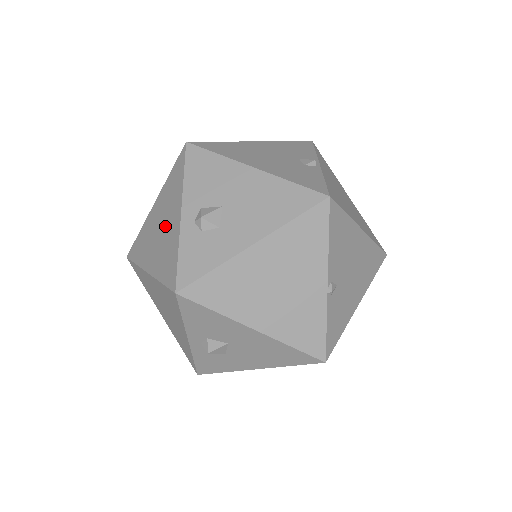
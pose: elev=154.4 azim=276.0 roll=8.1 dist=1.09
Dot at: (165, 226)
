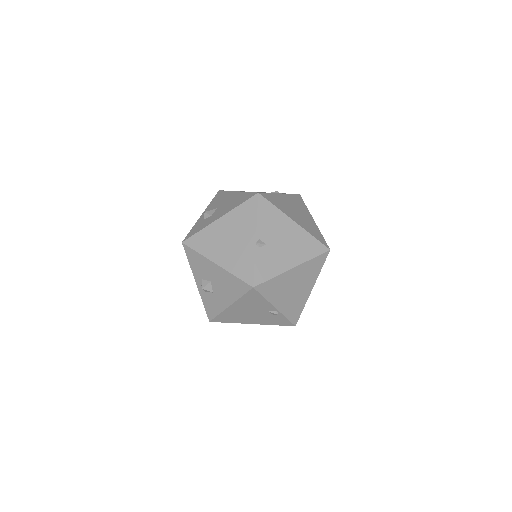
Dot at: occluded
